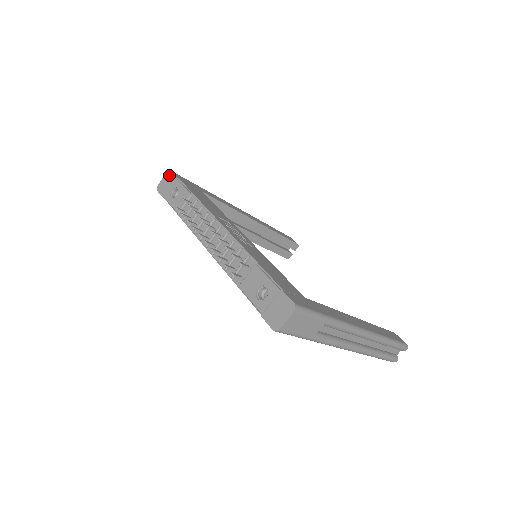
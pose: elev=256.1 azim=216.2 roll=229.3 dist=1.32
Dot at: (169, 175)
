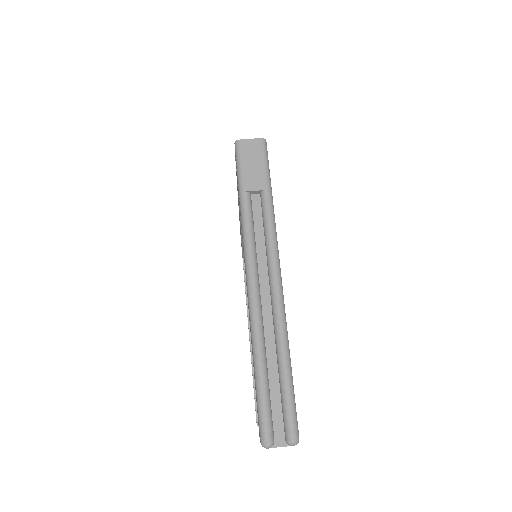
Dot at: occluded
